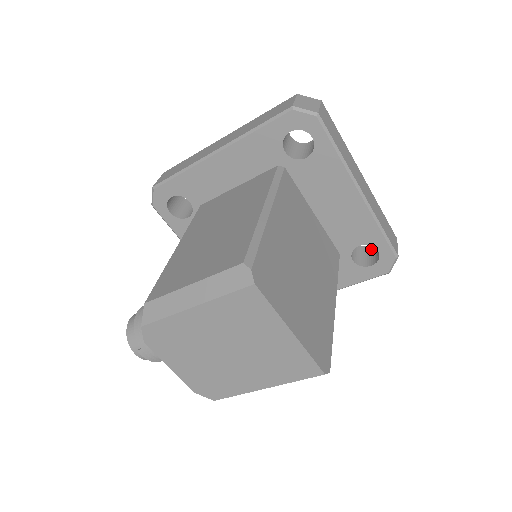
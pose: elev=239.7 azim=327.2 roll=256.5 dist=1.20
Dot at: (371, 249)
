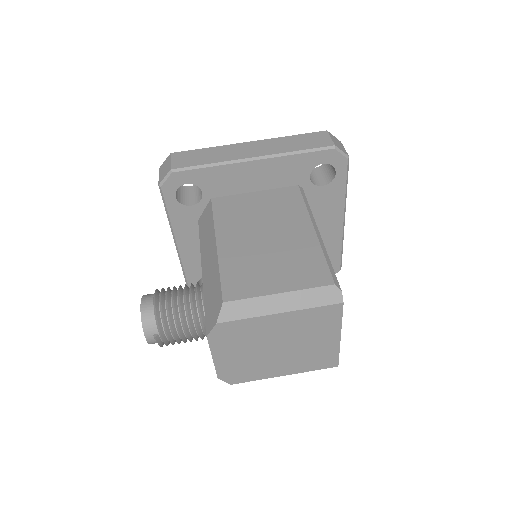
Dot at: occluded
